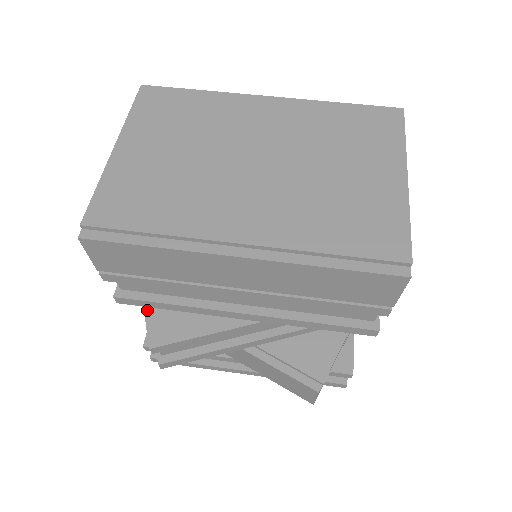
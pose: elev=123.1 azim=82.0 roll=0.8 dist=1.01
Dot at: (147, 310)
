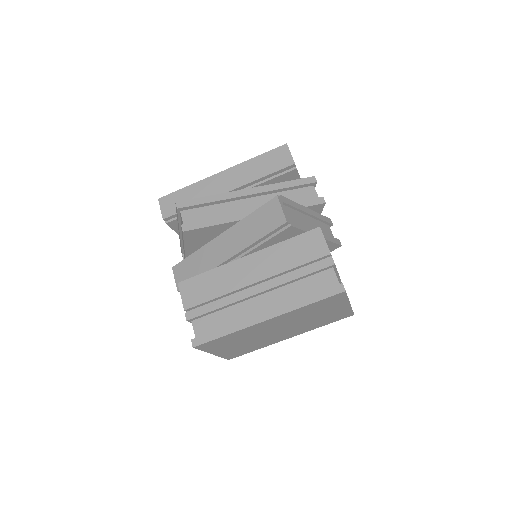
Dot at: occluded
